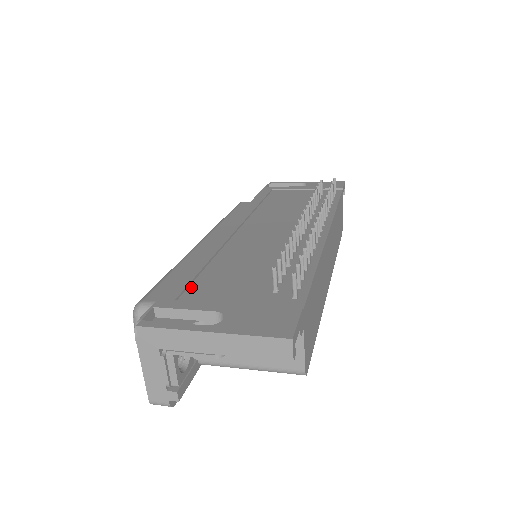
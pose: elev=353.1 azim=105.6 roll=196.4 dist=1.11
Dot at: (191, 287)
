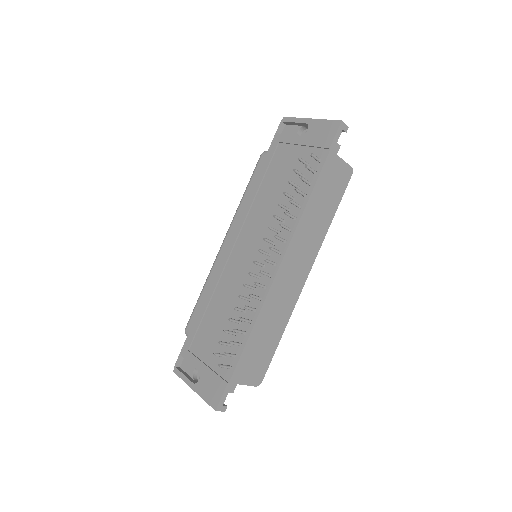
Dot at: (197, 335)
